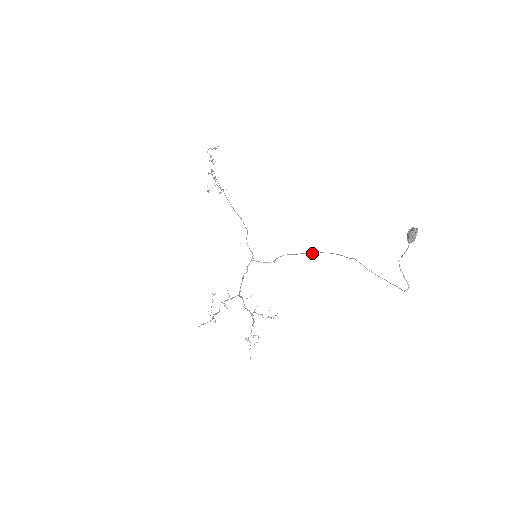
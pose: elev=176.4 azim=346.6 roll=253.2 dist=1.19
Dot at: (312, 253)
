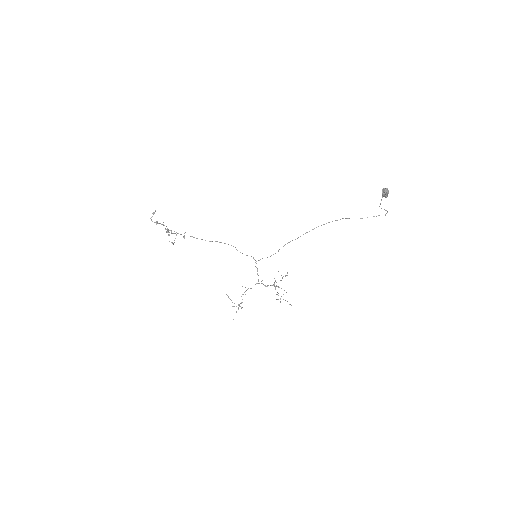
Dot at: occluded
